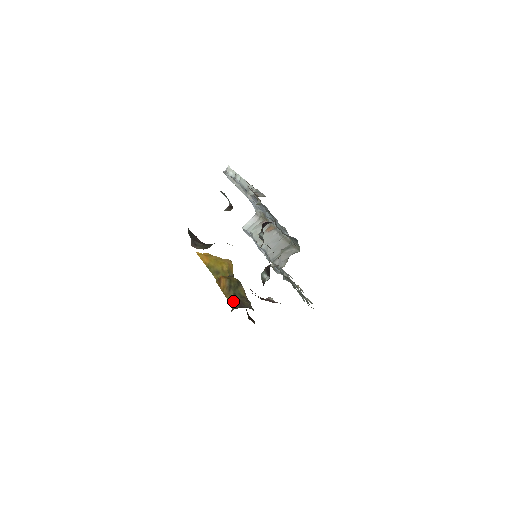
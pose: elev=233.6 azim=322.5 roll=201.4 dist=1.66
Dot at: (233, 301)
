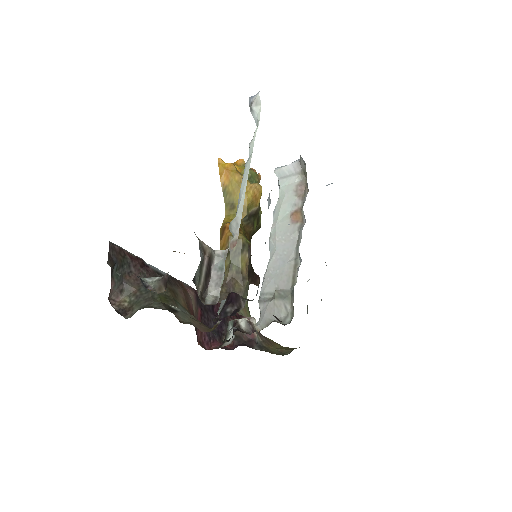
Dot at: occluded
